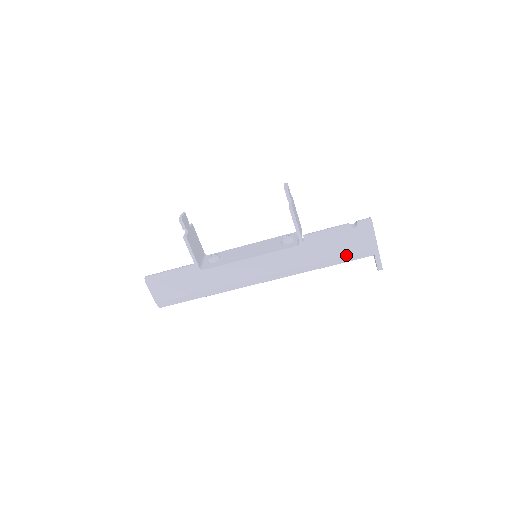
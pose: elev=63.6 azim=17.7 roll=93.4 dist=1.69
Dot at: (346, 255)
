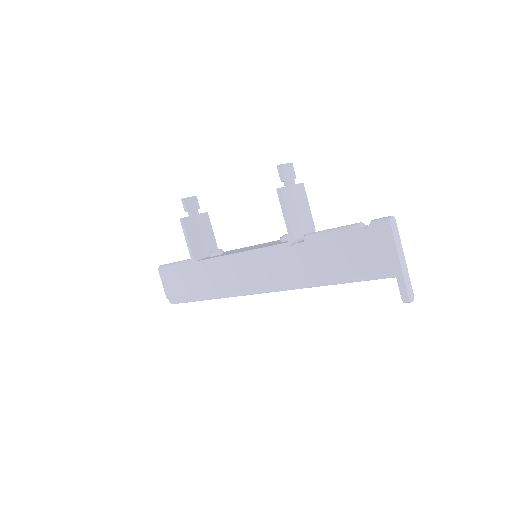
Dot at: (356, 269)
